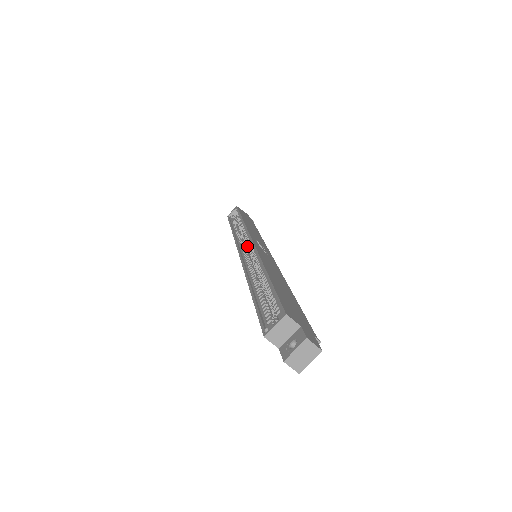
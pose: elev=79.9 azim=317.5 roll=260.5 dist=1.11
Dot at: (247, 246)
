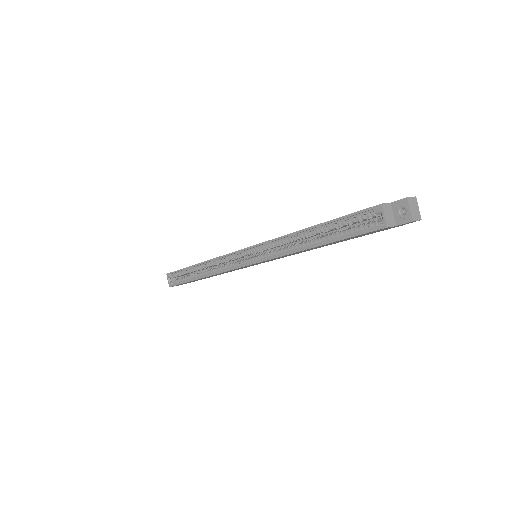
Dot at: (241, 260)
